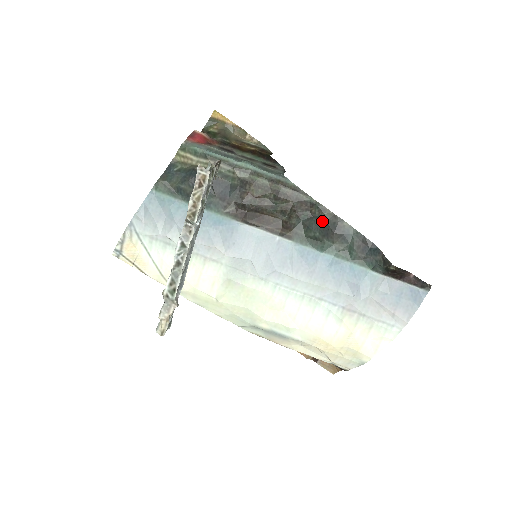
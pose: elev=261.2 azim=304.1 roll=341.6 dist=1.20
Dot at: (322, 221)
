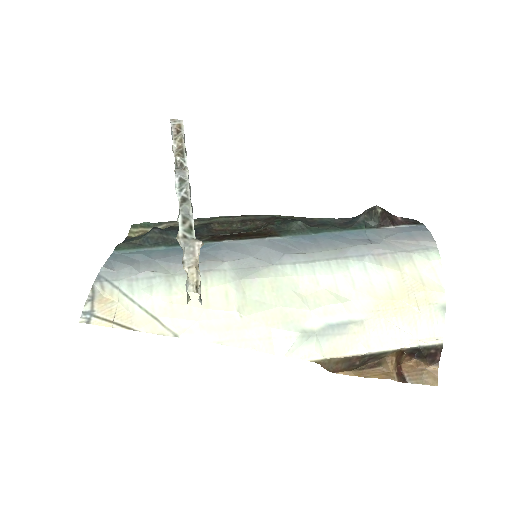
Dot at: (295, 219)
